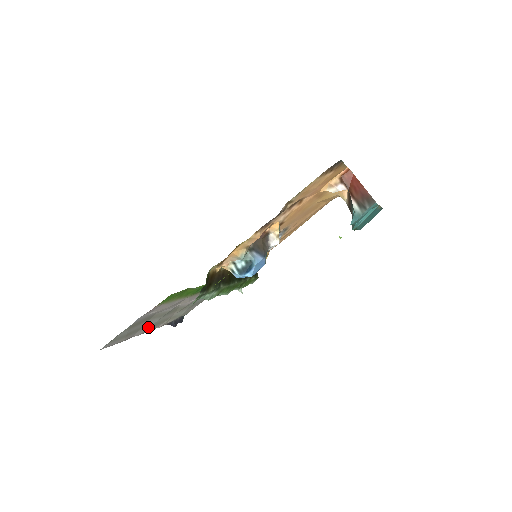
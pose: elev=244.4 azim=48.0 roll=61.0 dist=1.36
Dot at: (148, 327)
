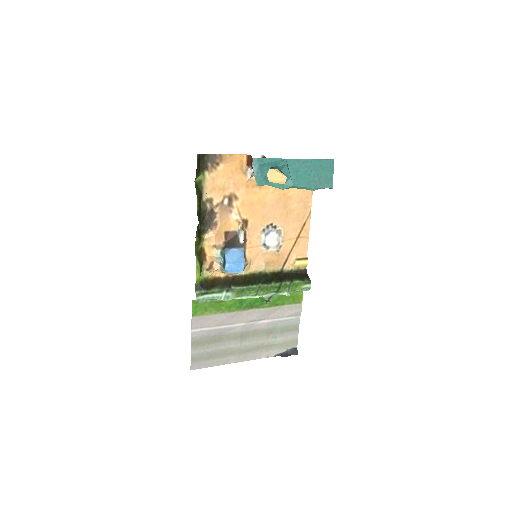
Dot at: (237, 353)
